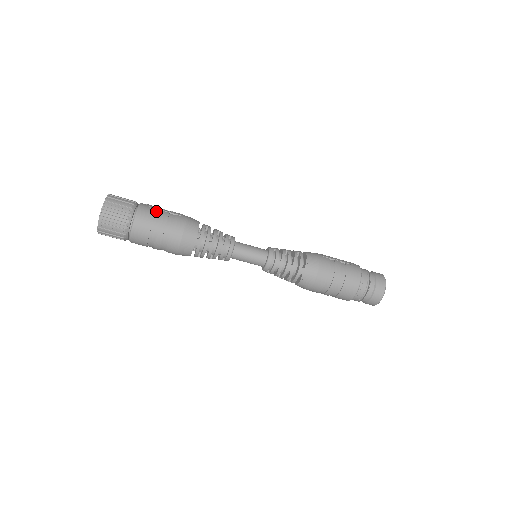
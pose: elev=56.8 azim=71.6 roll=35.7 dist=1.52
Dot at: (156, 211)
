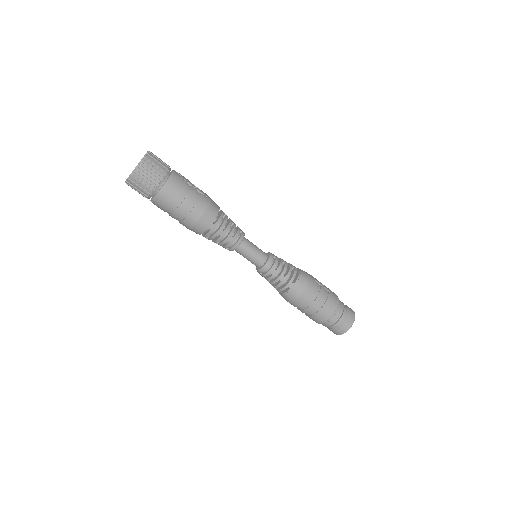
Dot at: (186, 184)
